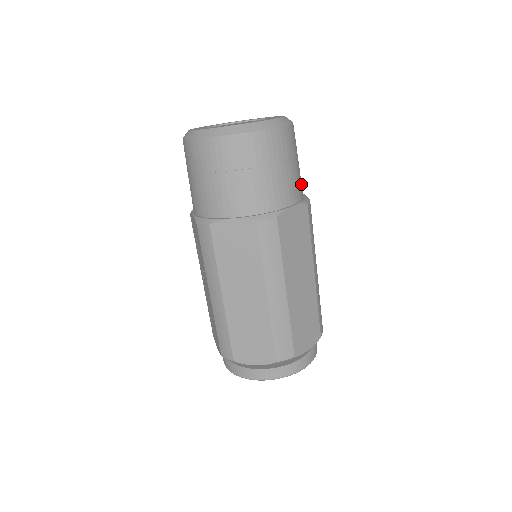
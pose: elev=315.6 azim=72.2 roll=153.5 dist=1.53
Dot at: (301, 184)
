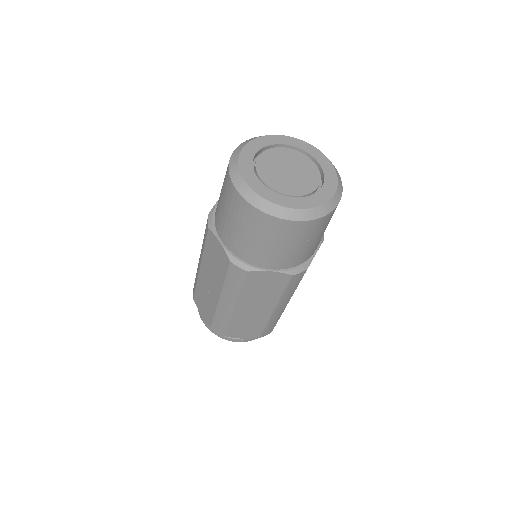
Dot at: occluded
